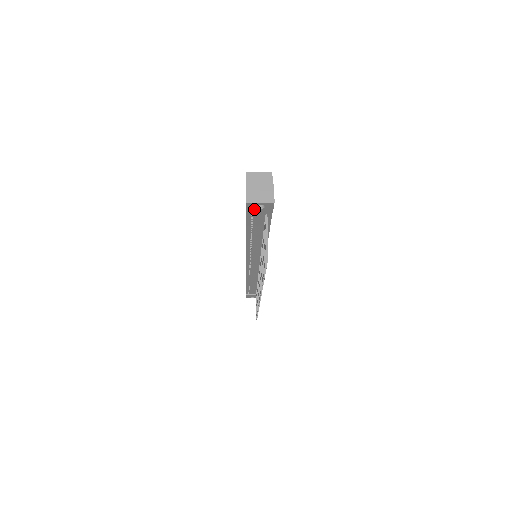
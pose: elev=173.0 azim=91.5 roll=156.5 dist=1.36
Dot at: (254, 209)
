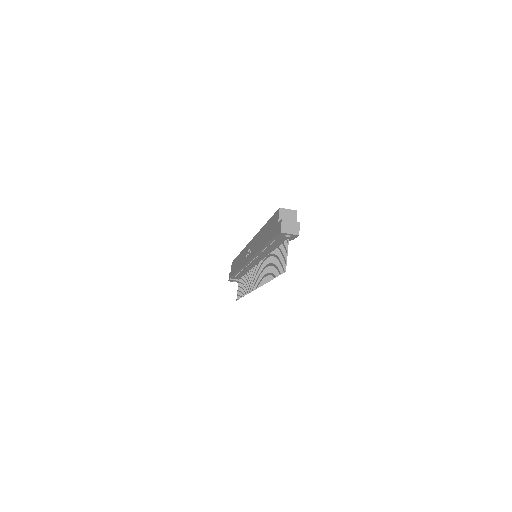
Dot at: (282, 236)
